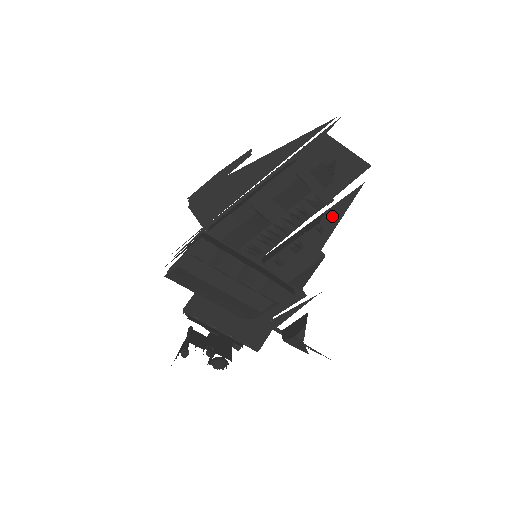
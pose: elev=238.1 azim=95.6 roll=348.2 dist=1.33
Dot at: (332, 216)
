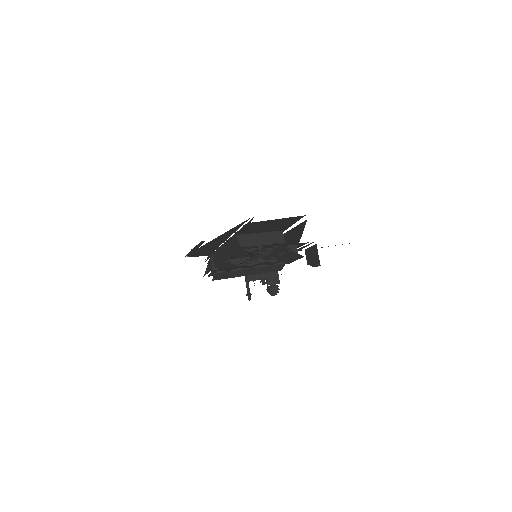
Dot at: (295, 230)
